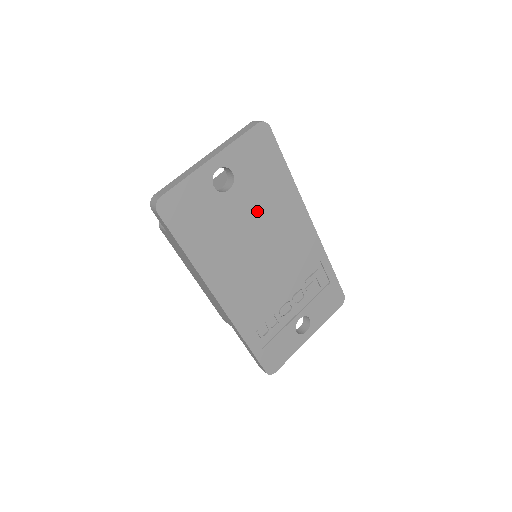
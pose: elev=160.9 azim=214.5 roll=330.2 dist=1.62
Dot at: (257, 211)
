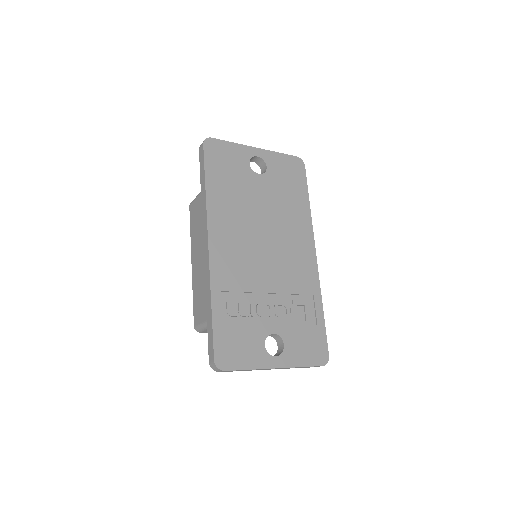
Dot at: (273, 205)
